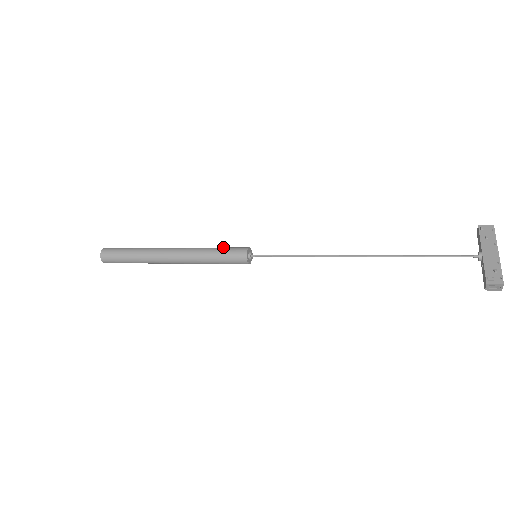
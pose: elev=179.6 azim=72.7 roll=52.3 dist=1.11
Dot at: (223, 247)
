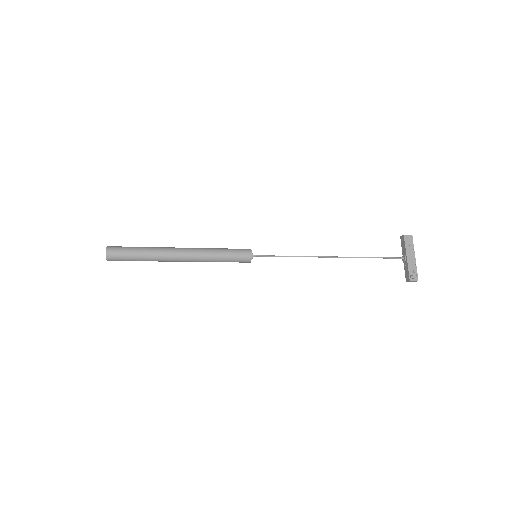
Dot at: (228, 249)
